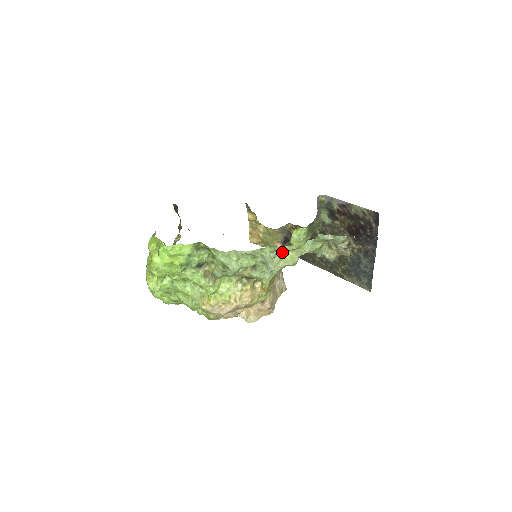
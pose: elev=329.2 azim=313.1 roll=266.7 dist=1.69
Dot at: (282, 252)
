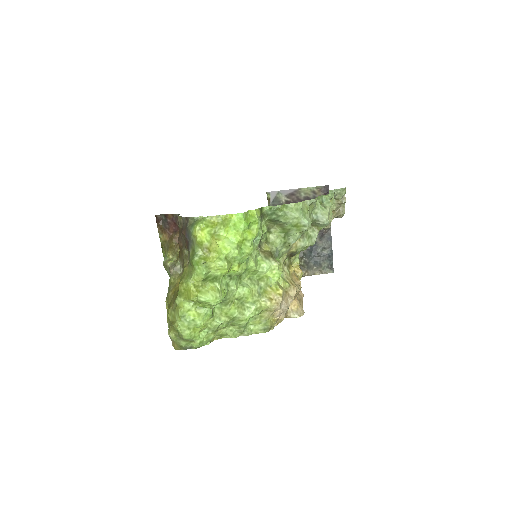
Dot at: (329, 200)
